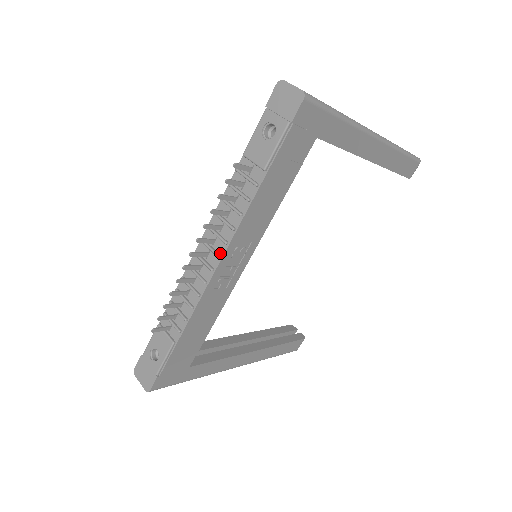
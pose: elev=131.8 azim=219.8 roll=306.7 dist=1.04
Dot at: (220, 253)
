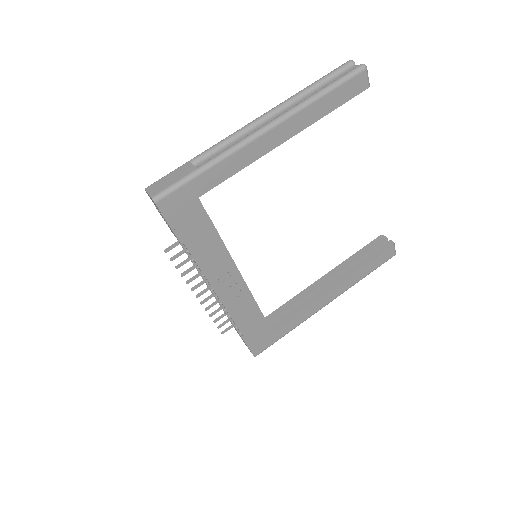
Dot at: (211, 288)
